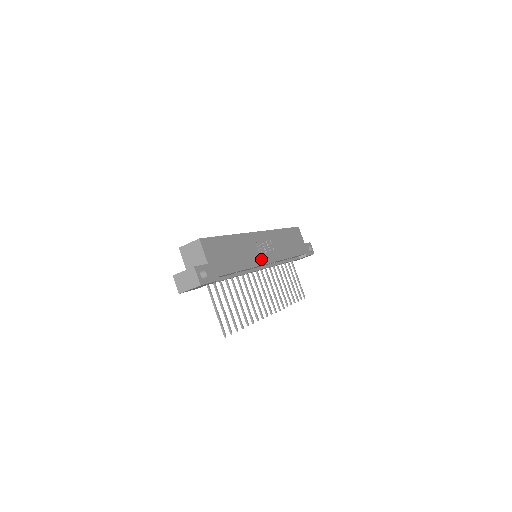
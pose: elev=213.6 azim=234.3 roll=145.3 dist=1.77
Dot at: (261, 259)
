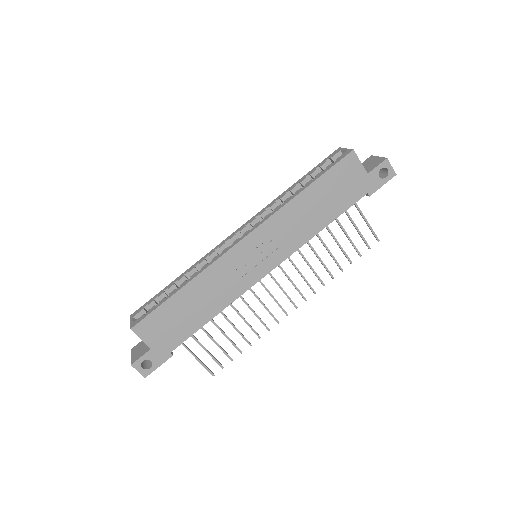
Dot at: (250, 279)
